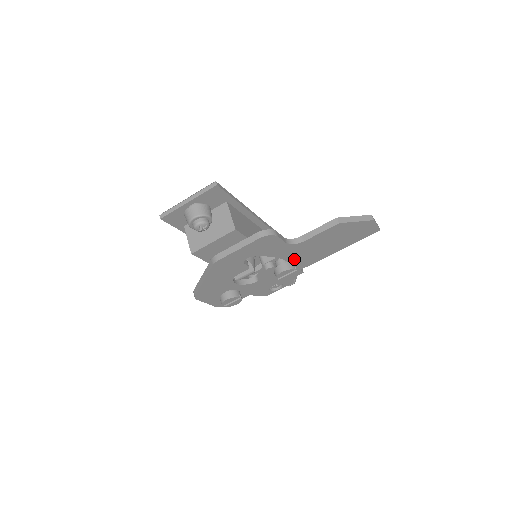
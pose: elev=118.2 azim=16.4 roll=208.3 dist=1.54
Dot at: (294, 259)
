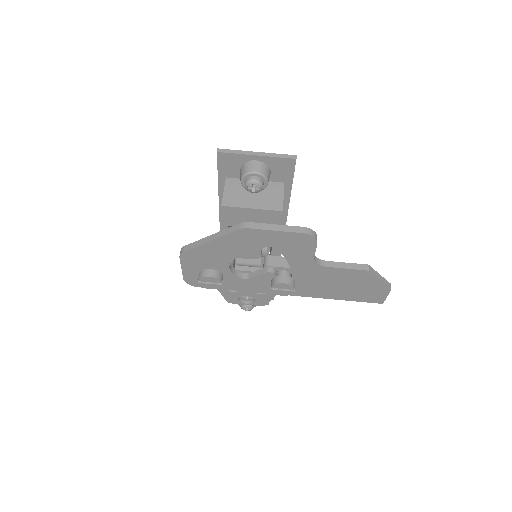
Dot at: (298, 279)
